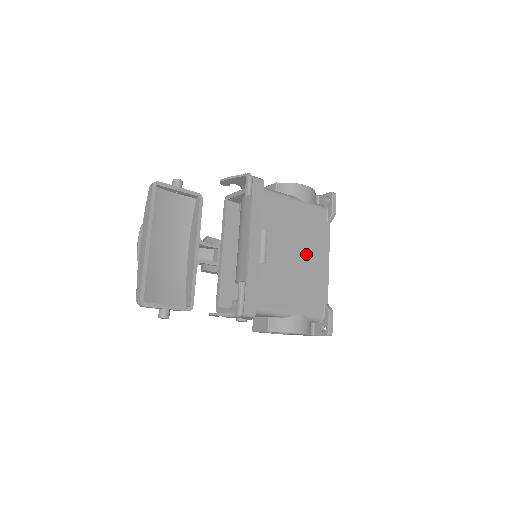
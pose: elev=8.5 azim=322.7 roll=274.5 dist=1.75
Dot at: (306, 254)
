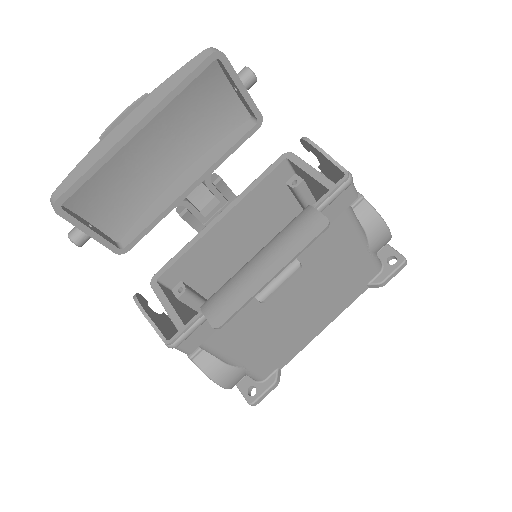
Dot at: (312, 308)
